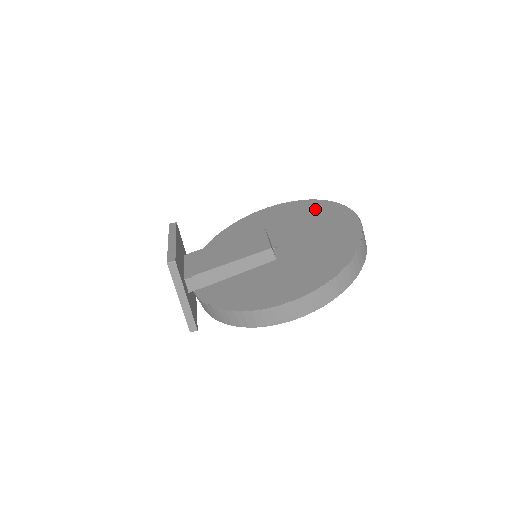
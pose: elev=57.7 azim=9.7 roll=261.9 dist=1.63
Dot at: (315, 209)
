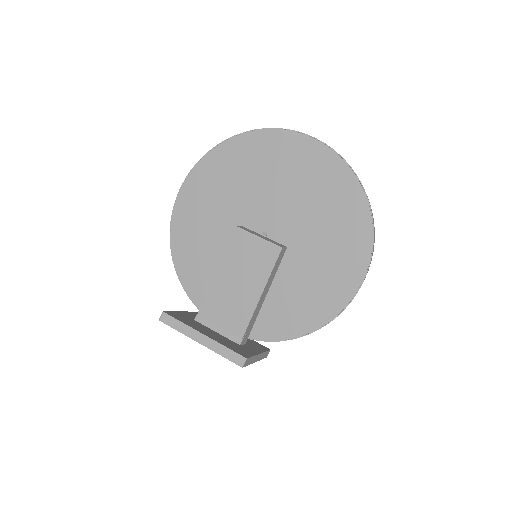
Dot at: (246, 154)
